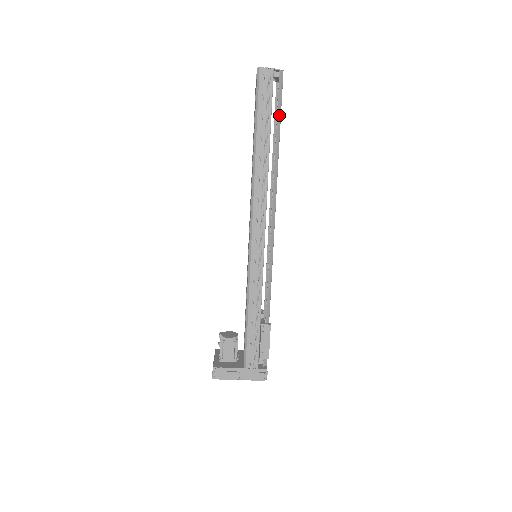
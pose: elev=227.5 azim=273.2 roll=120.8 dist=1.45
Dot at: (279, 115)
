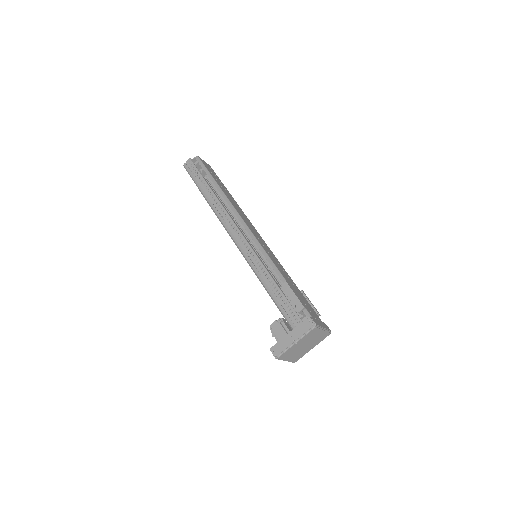
Dot at: (208, 174)
